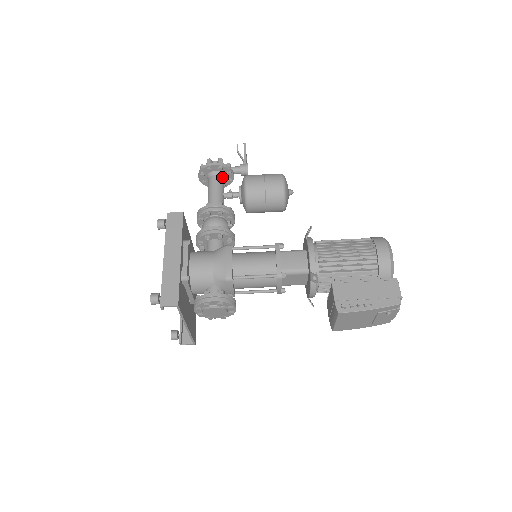
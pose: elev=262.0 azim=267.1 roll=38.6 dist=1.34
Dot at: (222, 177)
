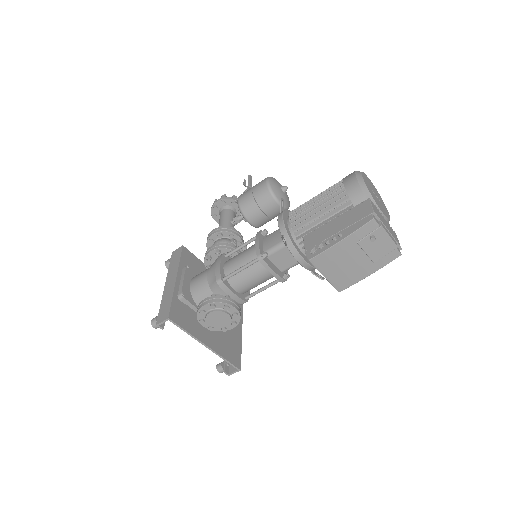
Dot at: (229, 209)
